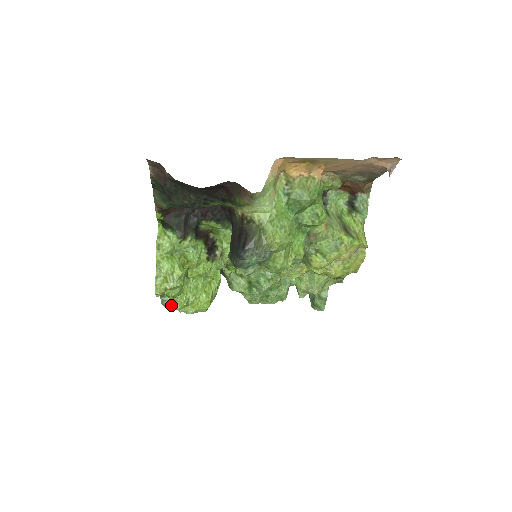
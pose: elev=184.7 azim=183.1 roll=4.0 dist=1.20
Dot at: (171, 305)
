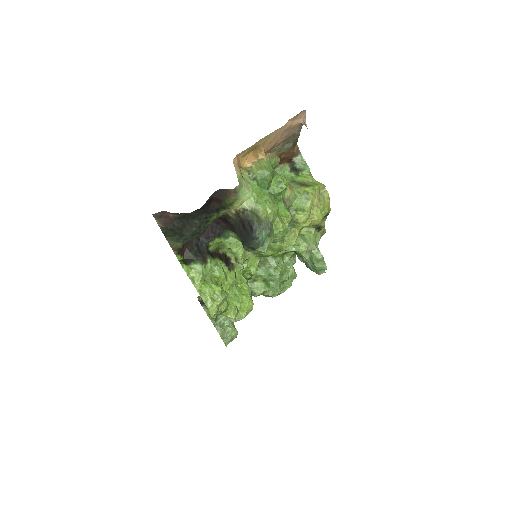
Dot at: (226, 323)
